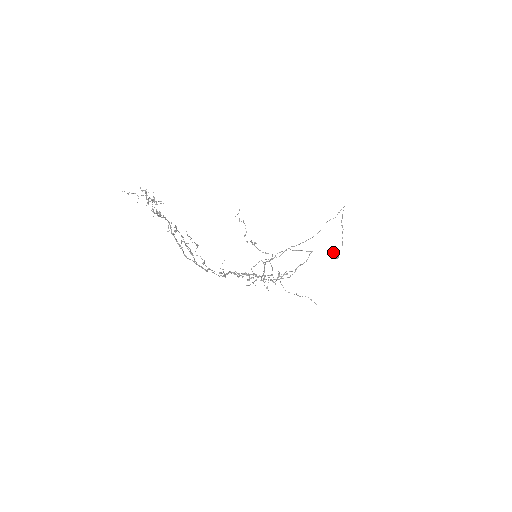
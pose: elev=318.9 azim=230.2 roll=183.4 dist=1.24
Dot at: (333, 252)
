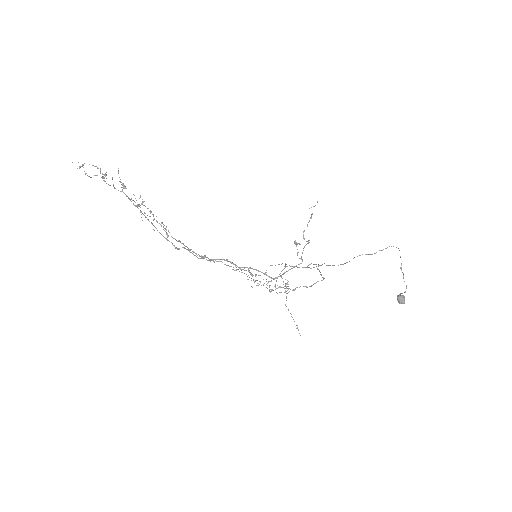
Dot at: occluded
